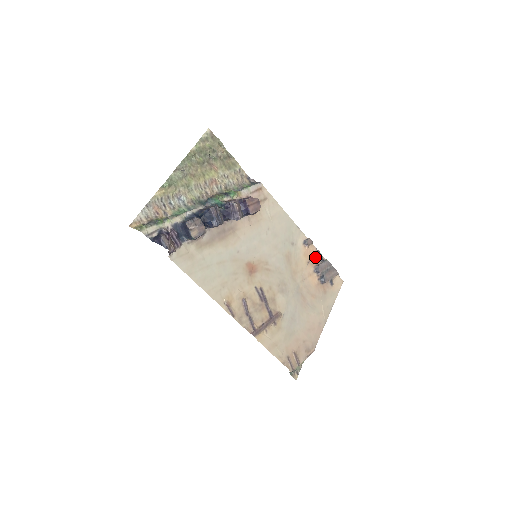
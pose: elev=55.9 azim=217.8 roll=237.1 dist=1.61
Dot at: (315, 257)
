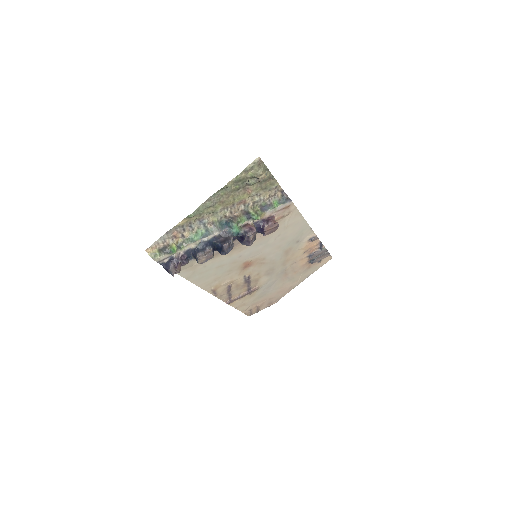
Dot at: (315, 247)
